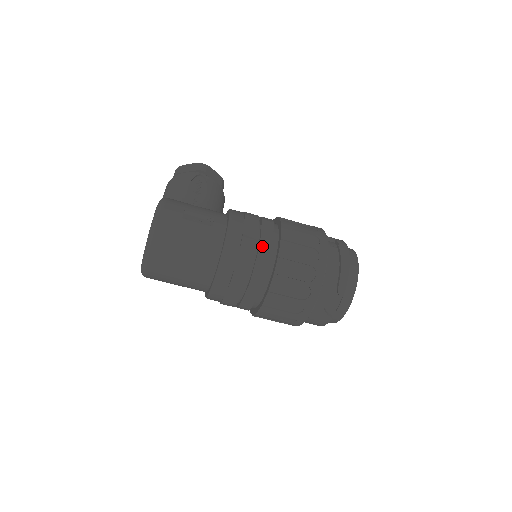
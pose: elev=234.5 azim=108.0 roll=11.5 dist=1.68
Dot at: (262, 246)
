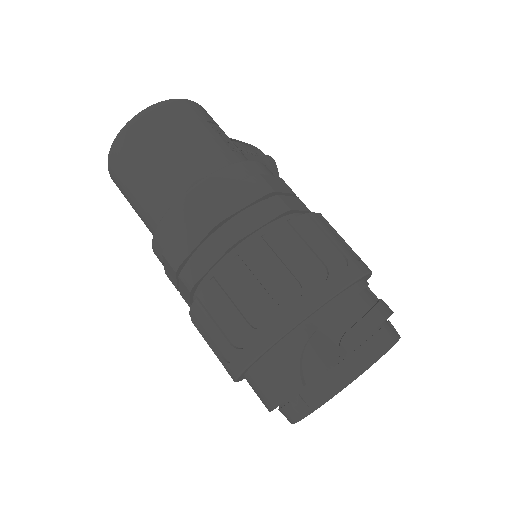
Dot at: (276, 199)
